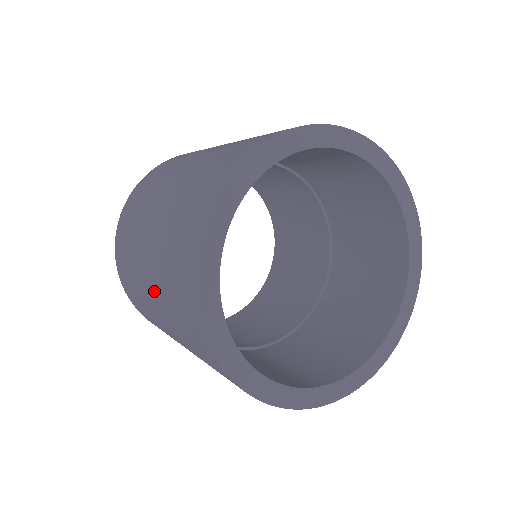
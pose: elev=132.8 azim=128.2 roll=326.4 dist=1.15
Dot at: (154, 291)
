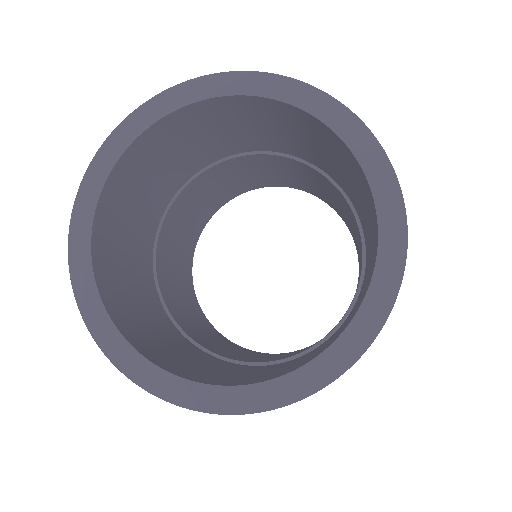
Dot at: occluded
